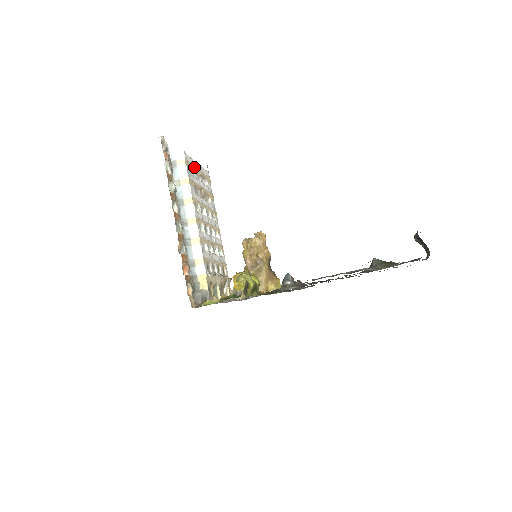
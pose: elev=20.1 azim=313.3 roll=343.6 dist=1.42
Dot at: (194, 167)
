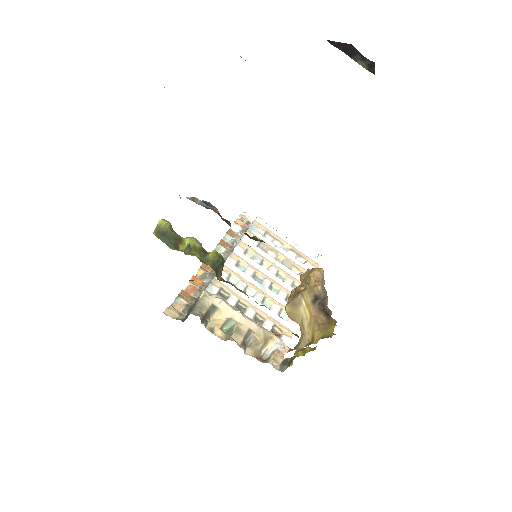
Dot at: (276, 236)
